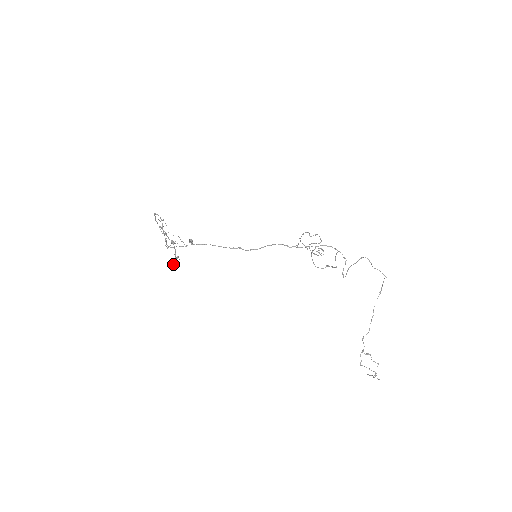
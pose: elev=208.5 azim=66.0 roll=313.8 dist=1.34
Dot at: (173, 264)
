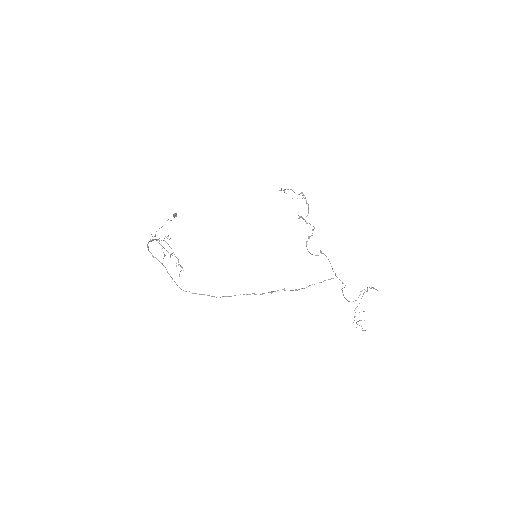
Dot at: occluded
